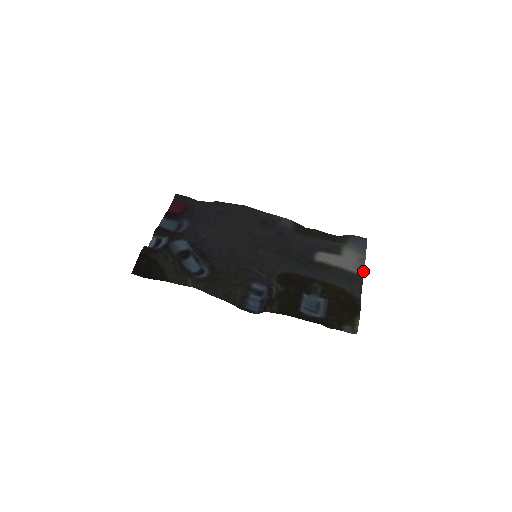
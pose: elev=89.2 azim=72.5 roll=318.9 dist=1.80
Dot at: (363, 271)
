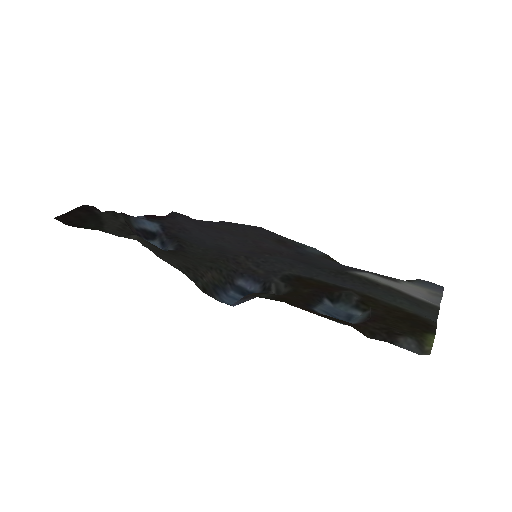
Dot at: (439, 305)
